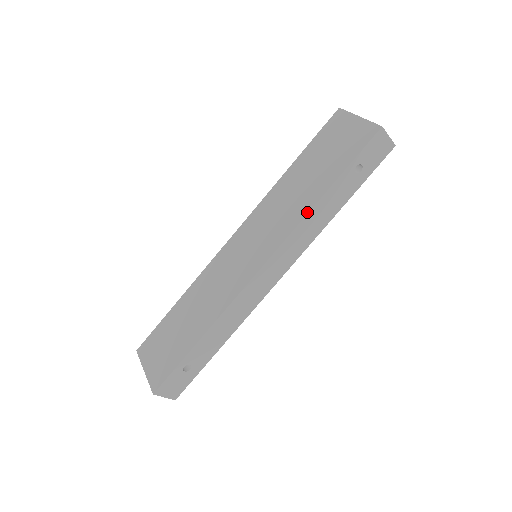
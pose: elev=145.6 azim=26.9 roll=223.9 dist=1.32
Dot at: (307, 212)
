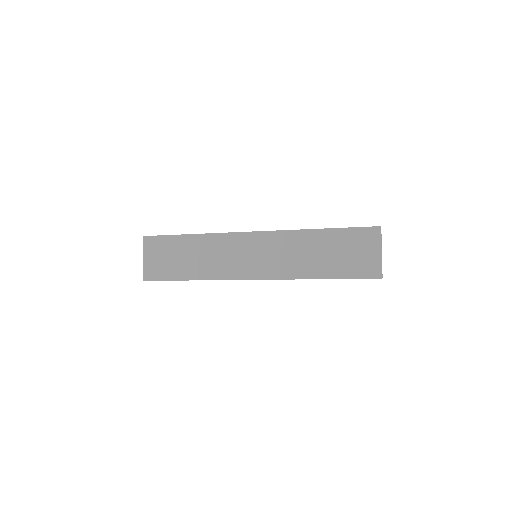
Dot at: (302, 278)
